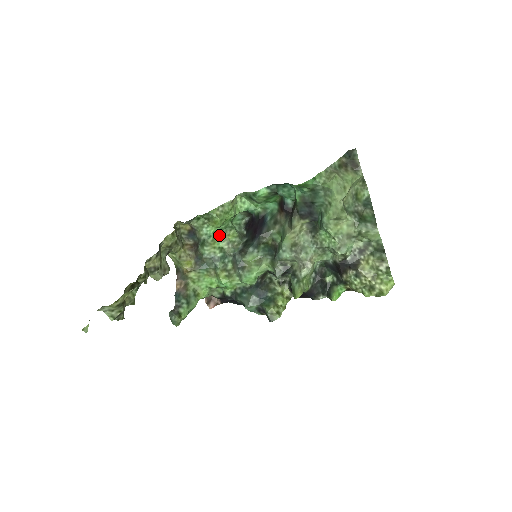
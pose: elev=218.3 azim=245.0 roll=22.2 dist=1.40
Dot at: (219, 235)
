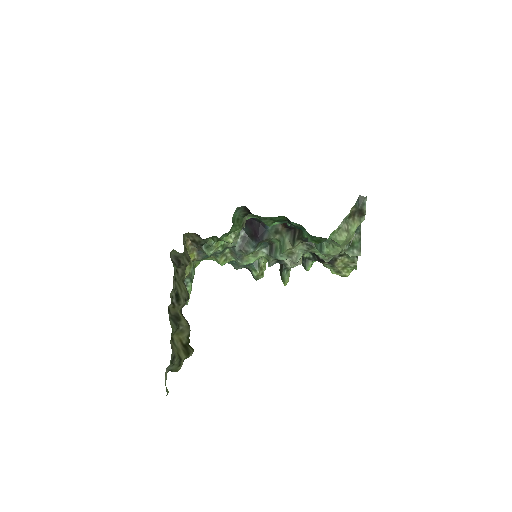
Dot at: (222, 236)
